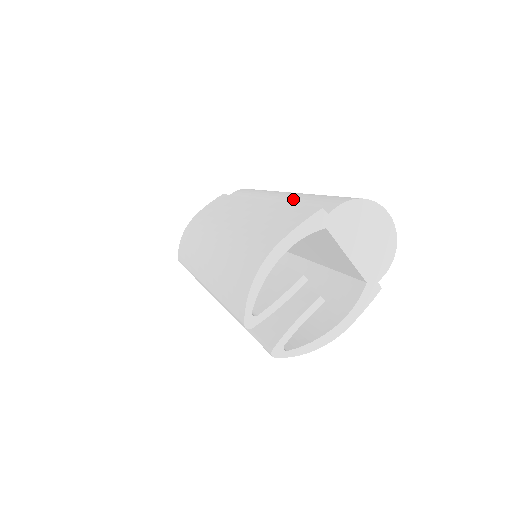
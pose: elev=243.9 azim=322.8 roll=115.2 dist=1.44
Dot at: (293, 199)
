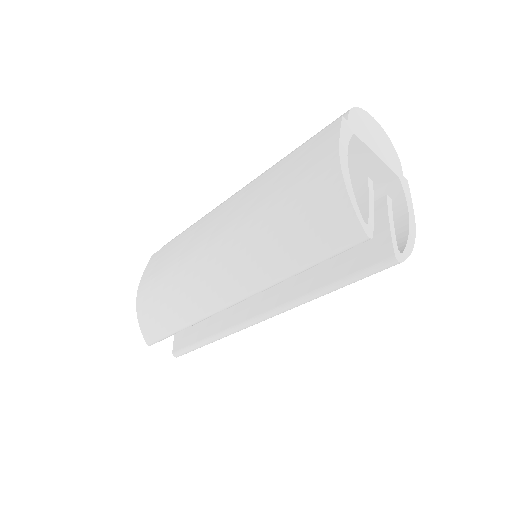
Dot at: occluded
